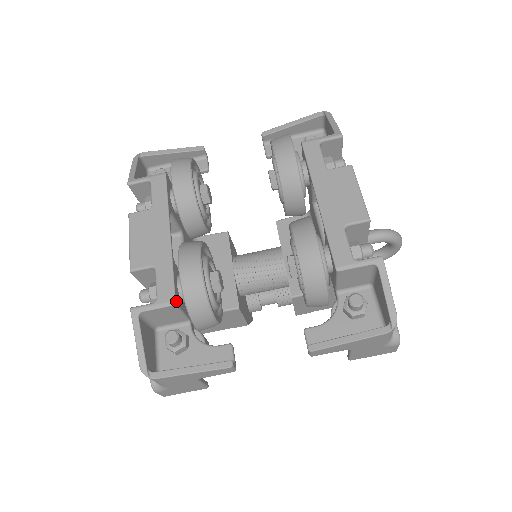
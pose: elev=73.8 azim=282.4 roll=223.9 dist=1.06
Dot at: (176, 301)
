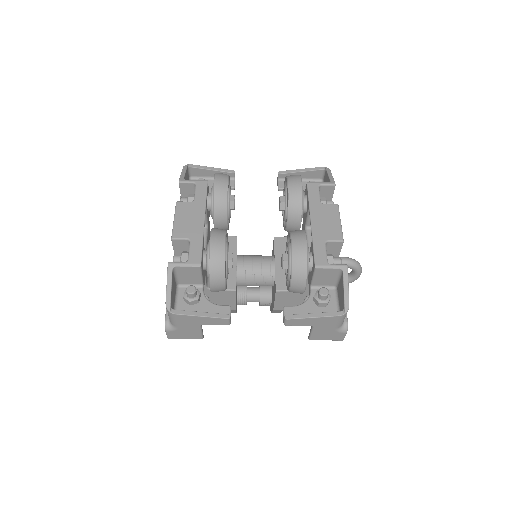
Dot at: (201, 264)
